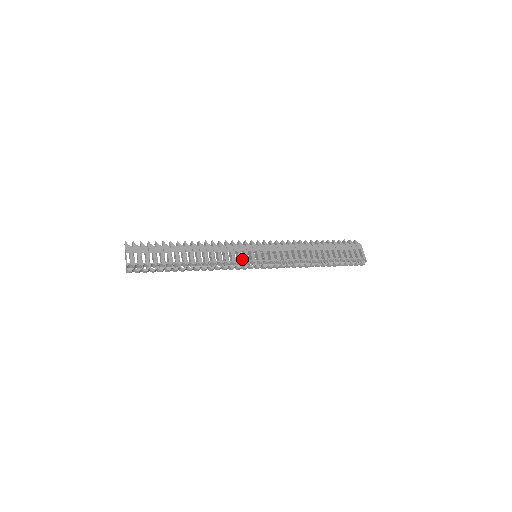
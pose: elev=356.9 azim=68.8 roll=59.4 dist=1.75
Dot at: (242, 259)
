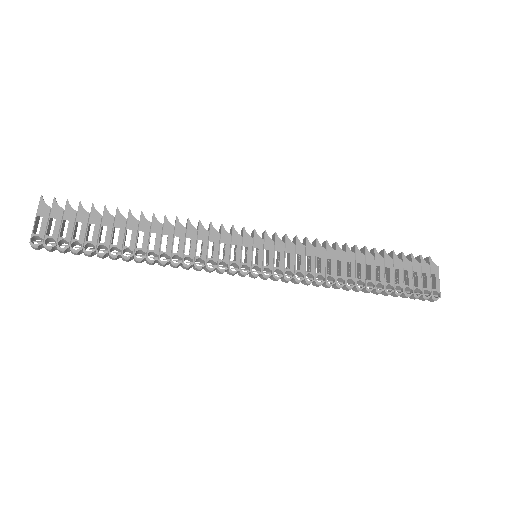
Dot at: (230, 258)
